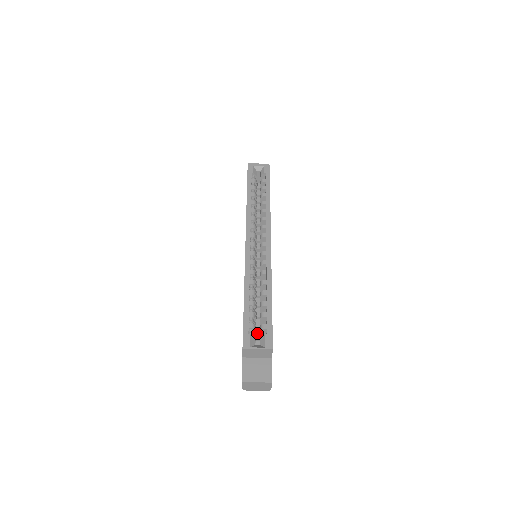
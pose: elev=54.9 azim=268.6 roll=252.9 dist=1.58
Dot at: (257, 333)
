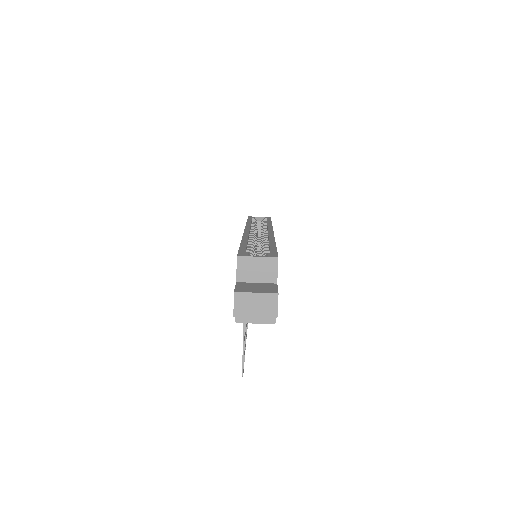
Dot at: occluded
